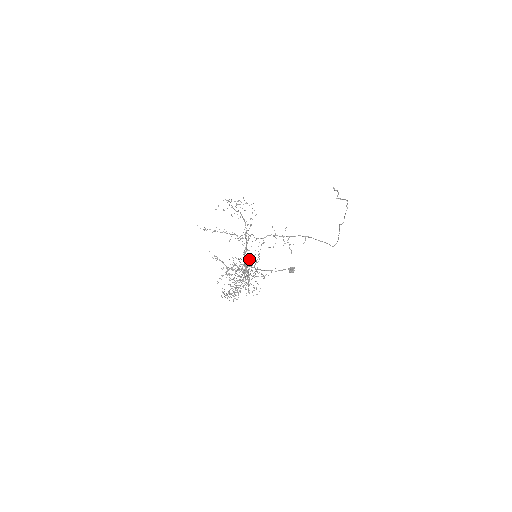
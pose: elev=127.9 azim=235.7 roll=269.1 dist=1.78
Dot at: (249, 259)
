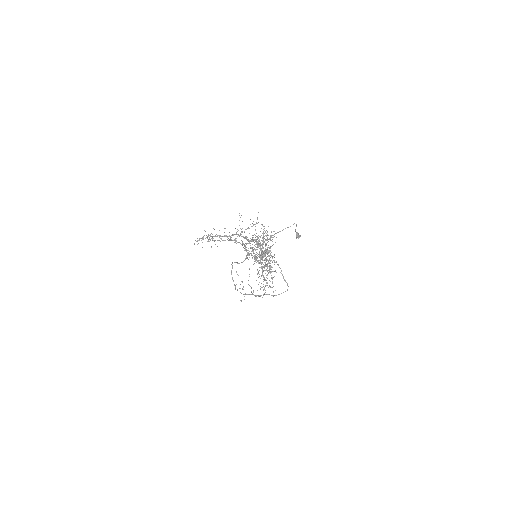
Dot at: occluded
